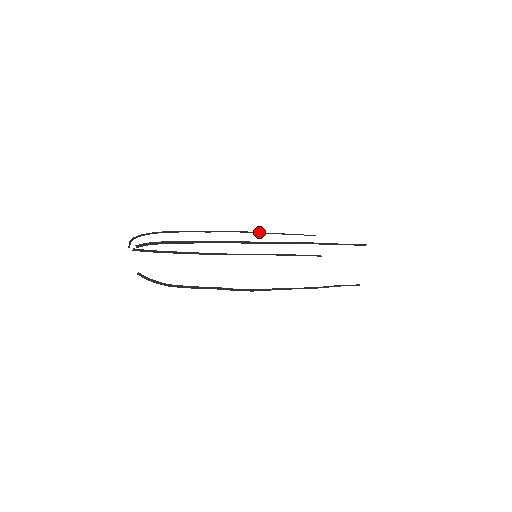
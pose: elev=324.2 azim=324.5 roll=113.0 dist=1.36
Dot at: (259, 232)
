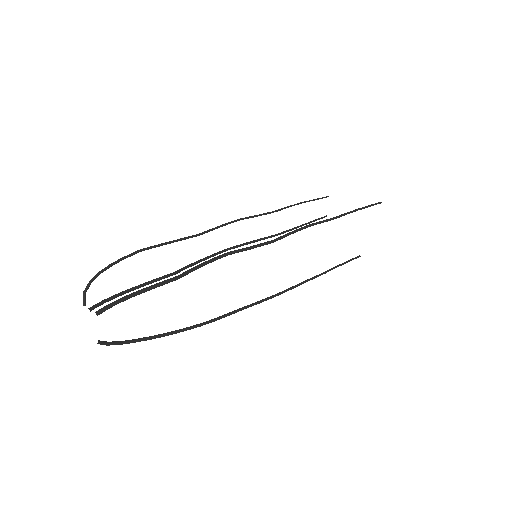
Dot at: (264, 213)
